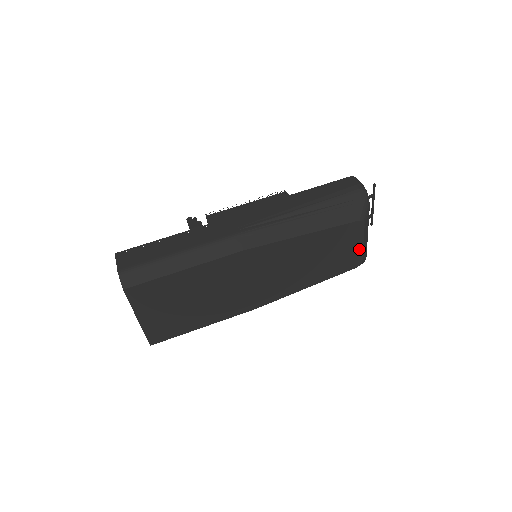
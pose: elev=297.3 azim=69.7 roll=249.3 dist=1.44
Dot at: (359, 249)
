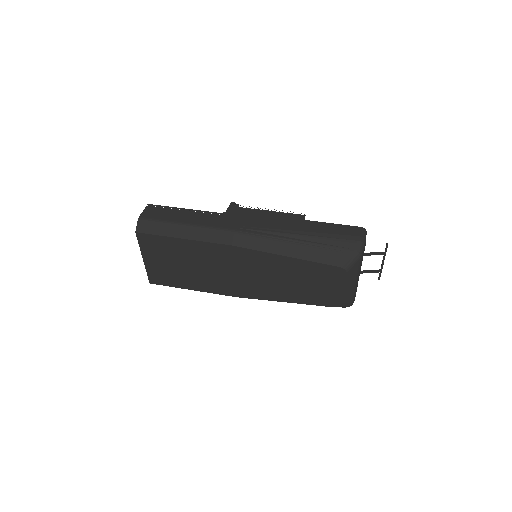
Dot at: (339, 292)
